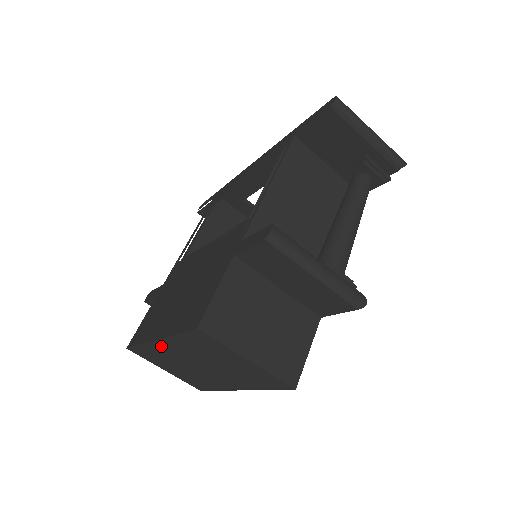
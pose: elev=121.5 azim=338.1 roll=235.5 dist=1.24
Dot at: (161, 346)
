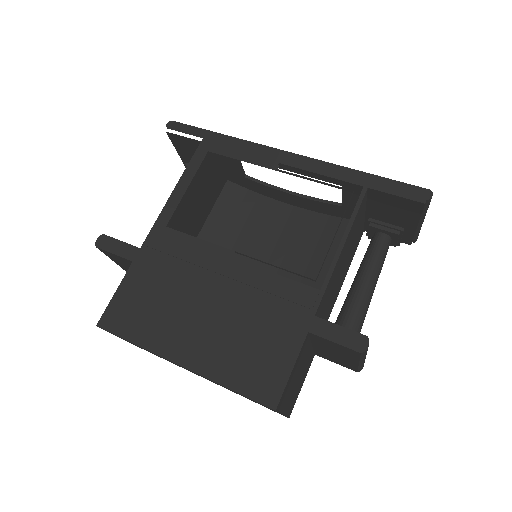
Dot at: occluded
